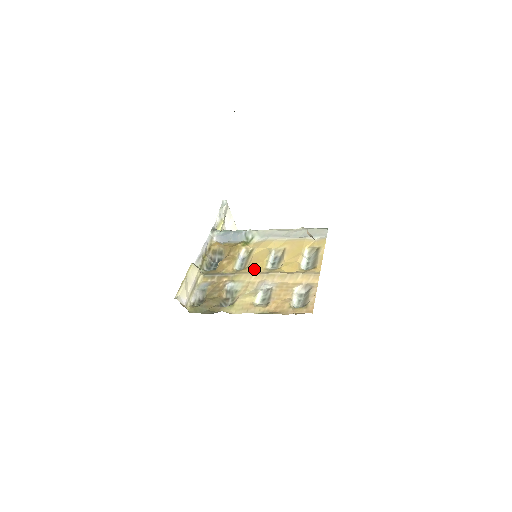
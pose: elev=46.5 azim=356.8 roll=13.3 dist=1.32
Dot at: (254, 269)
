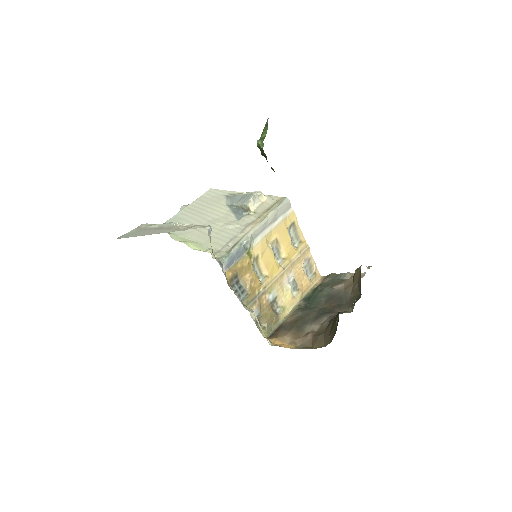
Dot at: (273, 272)
